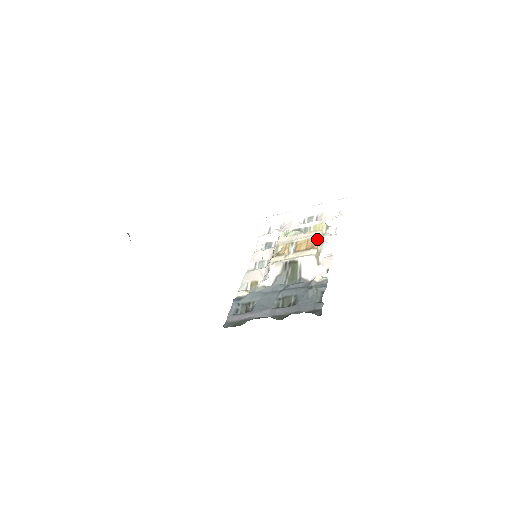
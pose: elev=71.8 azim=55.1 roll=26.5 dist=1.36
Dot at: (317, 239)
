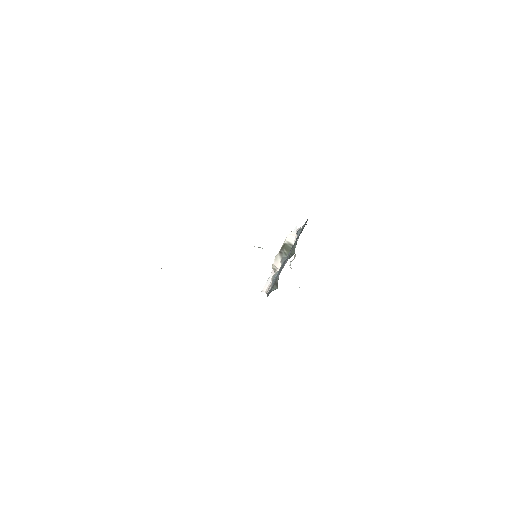
Dot at: occluded
